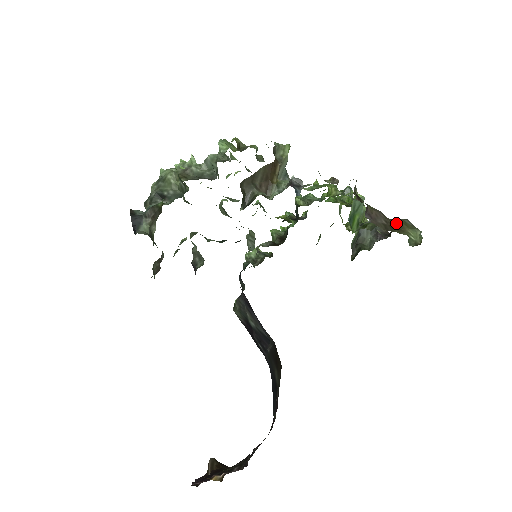
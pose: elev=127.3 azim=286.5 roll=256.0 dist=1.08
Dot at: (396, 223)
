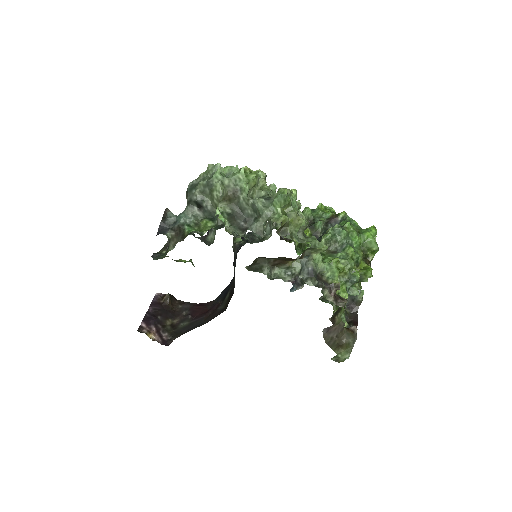
Dot at: (341, 342)
